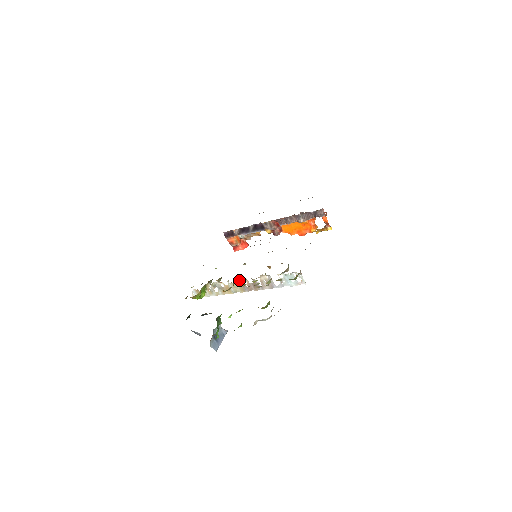
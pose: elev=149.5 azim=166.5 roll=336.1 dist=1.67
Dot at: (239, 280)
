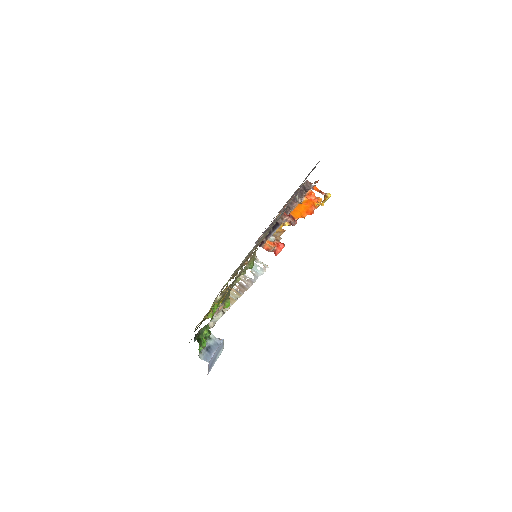
Dot at: occluded
